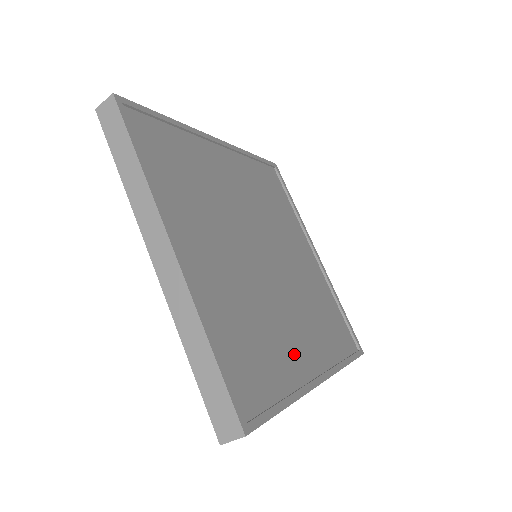
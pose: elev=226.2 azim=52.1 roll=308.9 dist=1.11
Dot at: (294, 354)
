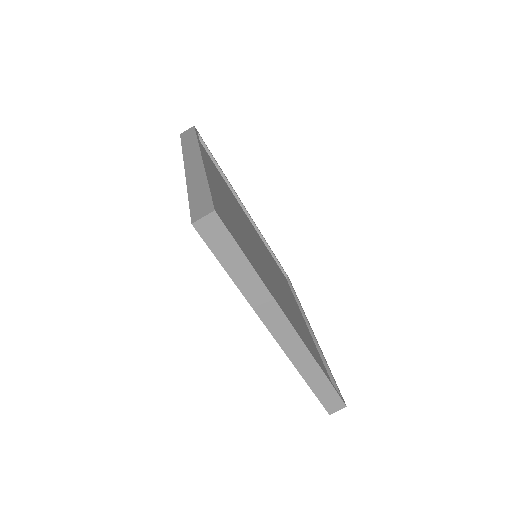
Dot at: occluded
